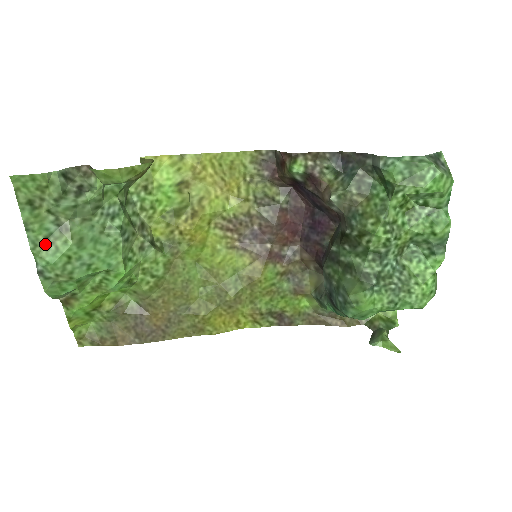
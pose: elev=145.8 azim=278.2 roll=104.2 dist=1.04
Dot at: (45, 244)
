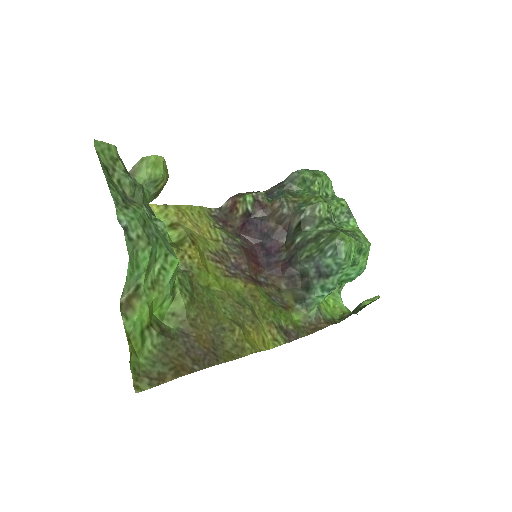
Dot at: (123, 205)
